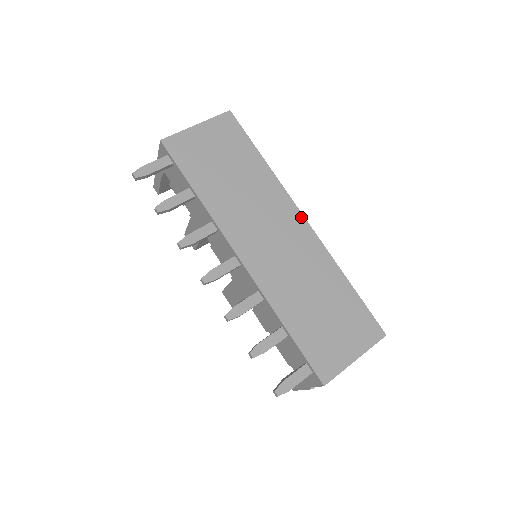
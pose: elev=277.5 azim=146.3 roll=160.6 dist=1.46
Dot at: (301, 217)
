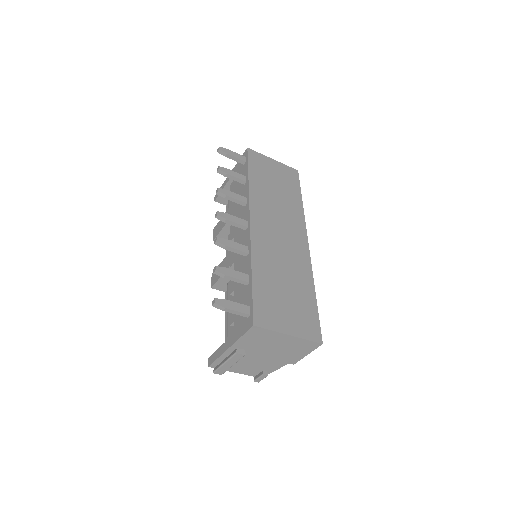
Dot at: (306, 240)
